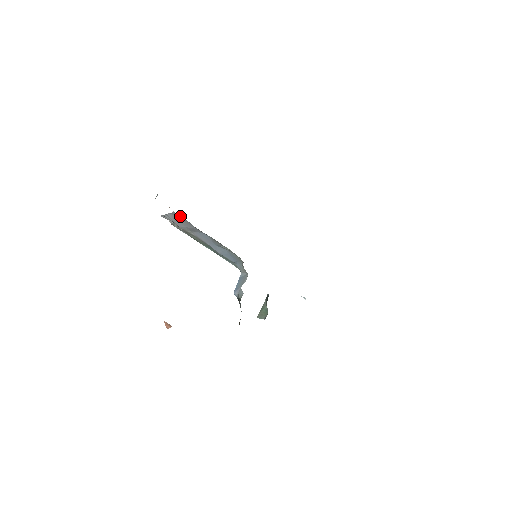
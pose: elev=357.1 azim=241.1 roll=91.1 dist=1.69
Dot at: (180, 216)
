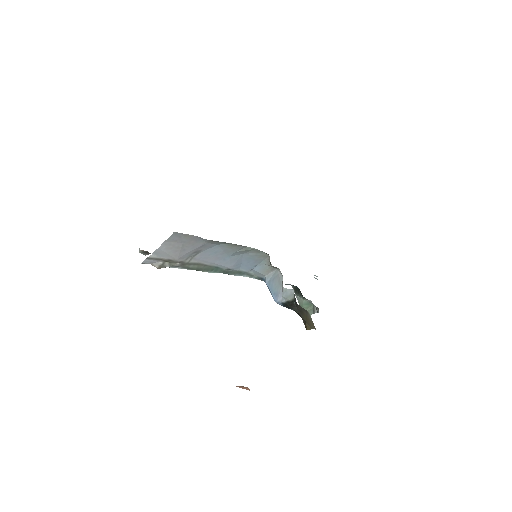
Dot at: (183, 234)
